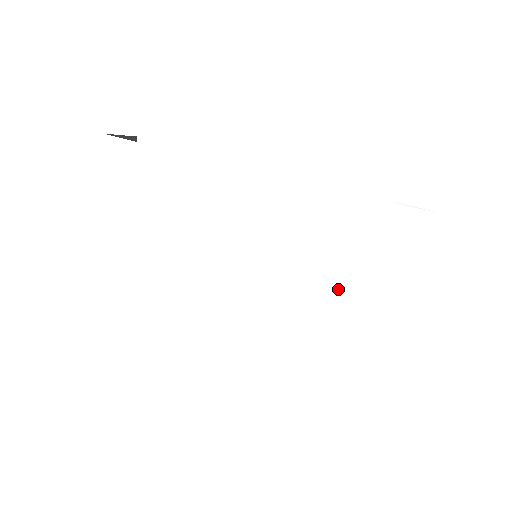
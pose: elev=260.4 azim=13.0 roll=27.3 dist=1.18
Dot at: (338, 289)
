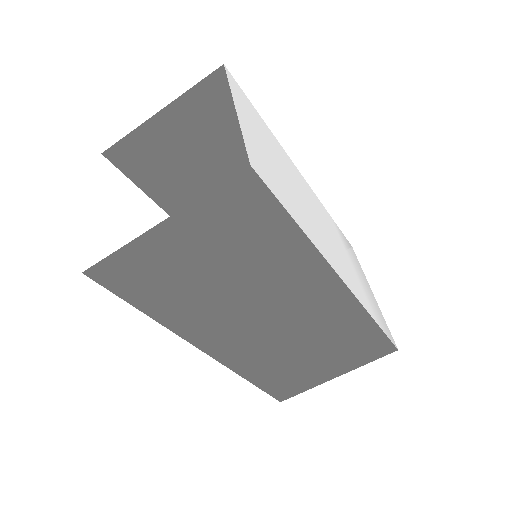
Dot at: (340, 251)
